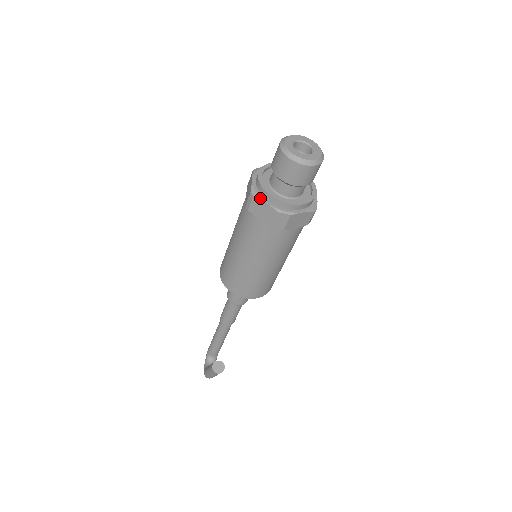
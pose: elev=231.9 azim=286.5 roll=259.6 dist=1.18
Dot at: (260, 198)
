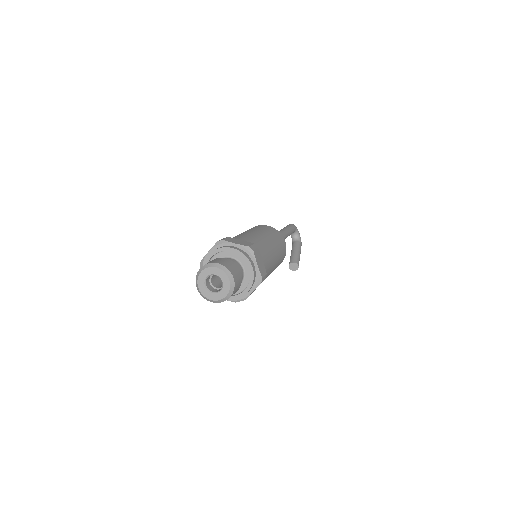
Dot at: occluded
